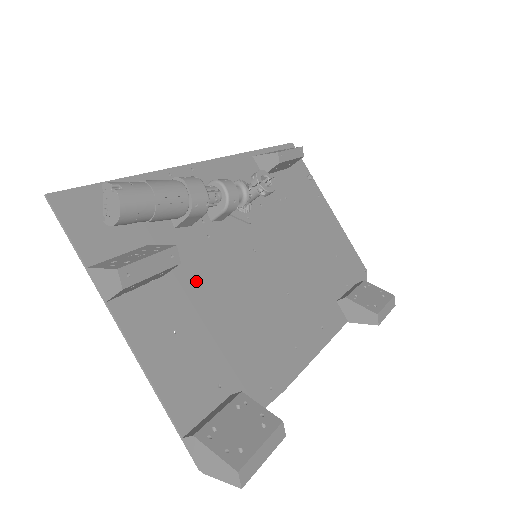
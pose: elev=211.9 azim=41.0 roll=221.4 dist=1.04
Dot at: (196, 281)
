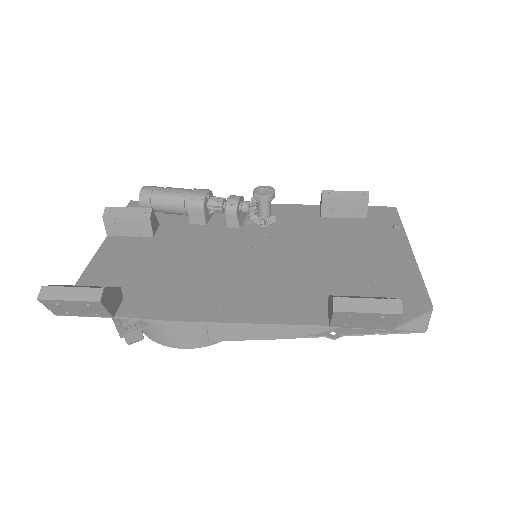
Dot at: (173, 245)
